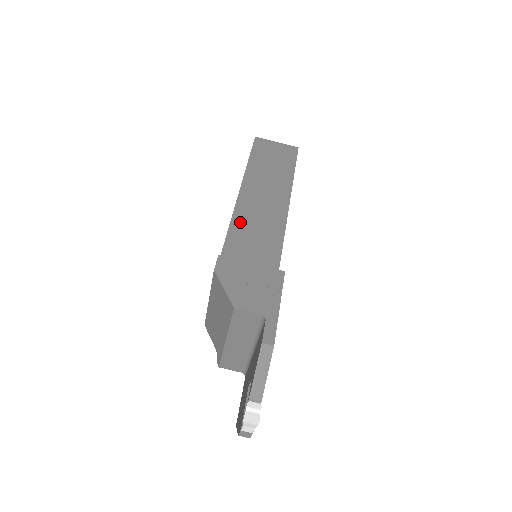
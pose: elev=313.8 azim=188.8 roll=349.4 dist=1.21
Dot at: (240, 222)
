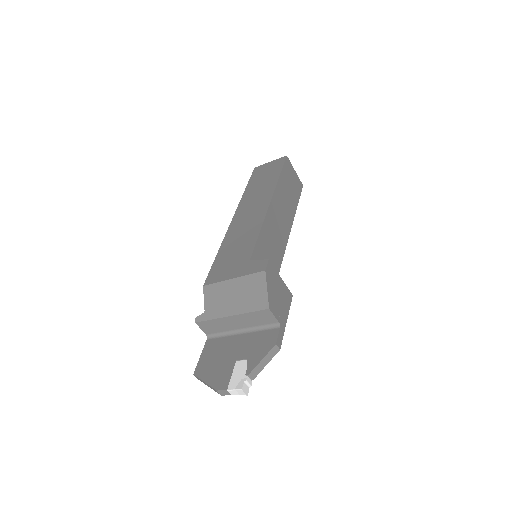
Dot at: (267, 228)
